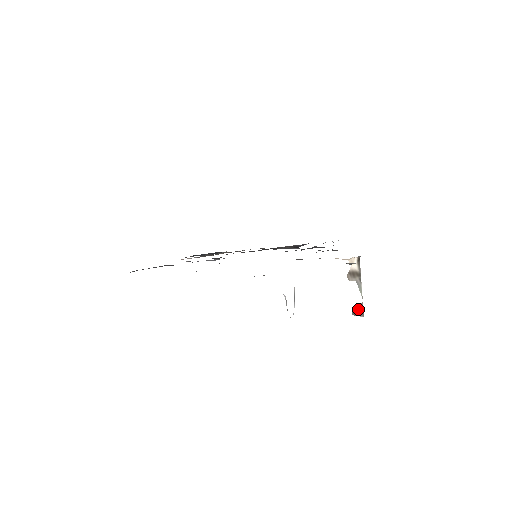
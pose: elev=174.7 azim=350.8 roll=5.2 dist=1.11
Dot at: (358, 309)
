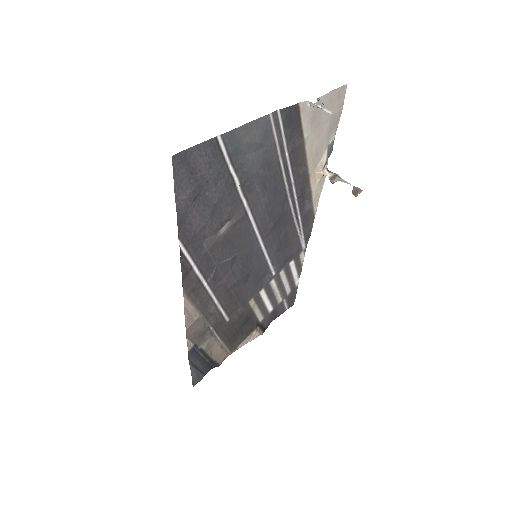
Dot at: (355, 190)
